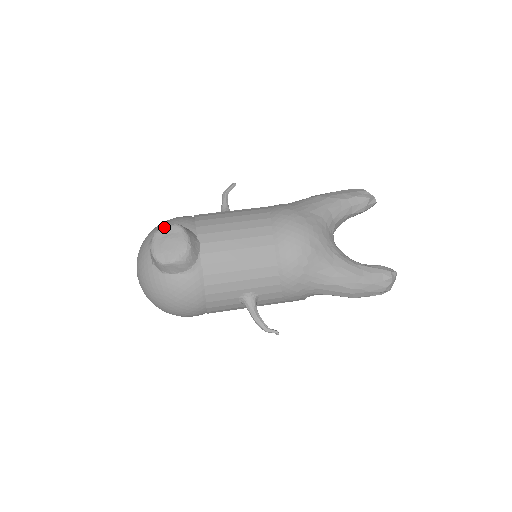
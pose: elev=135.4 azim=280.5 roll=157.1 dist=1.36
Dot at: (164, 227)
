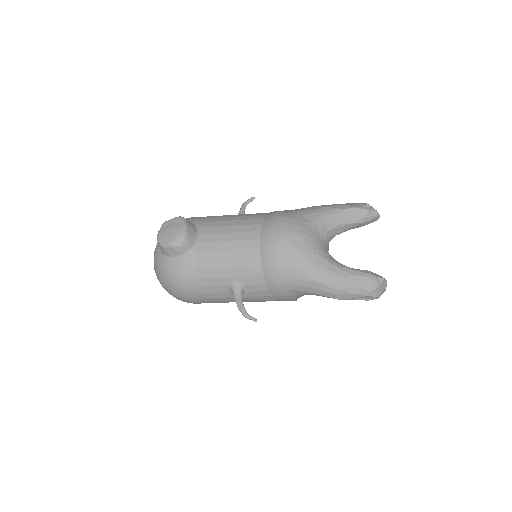
Dot at: (171, 219)
